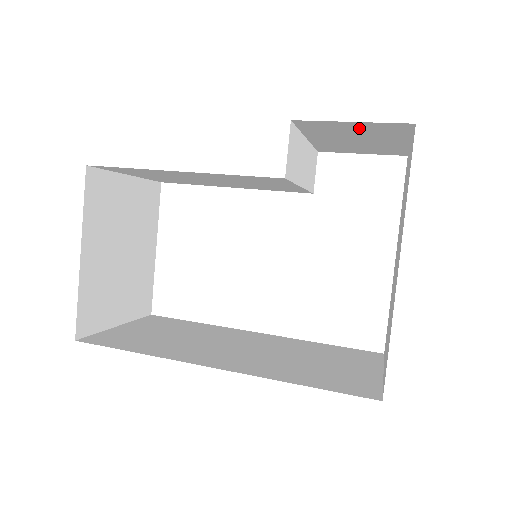
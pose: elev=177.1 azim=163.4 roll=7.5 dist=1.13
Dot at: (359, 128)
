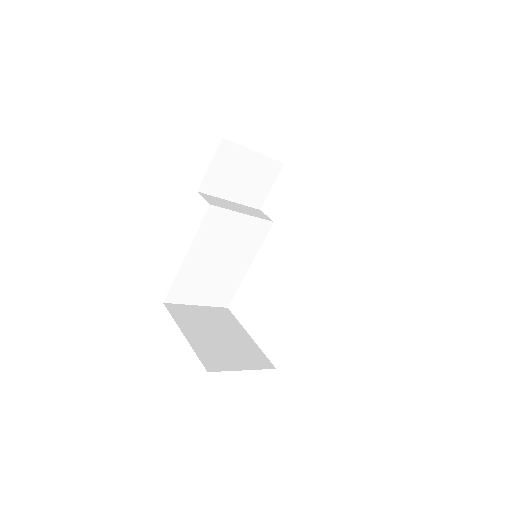
Dot at: (221, 166)
